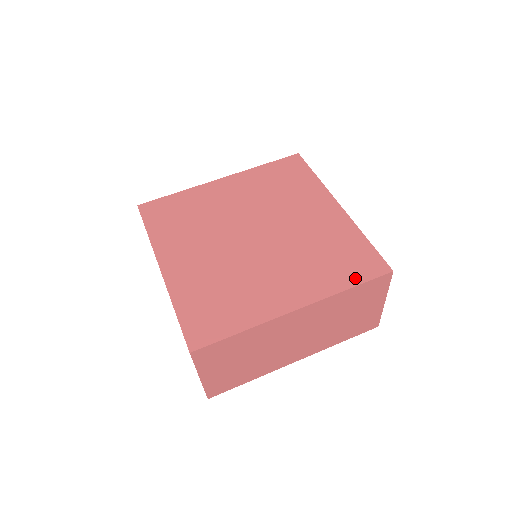
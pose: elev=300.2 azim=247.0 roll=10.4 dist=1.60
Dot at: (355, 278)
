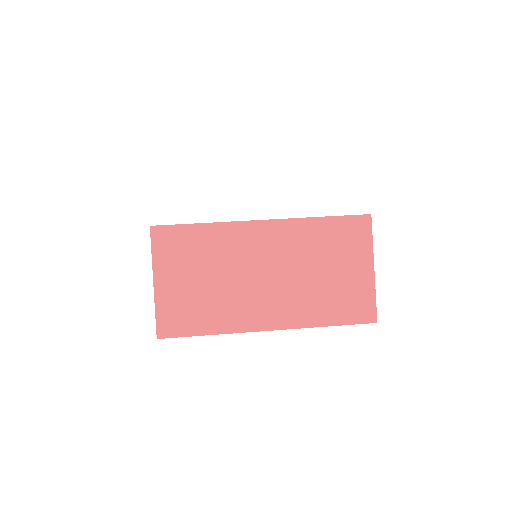
Dot at: occluded
